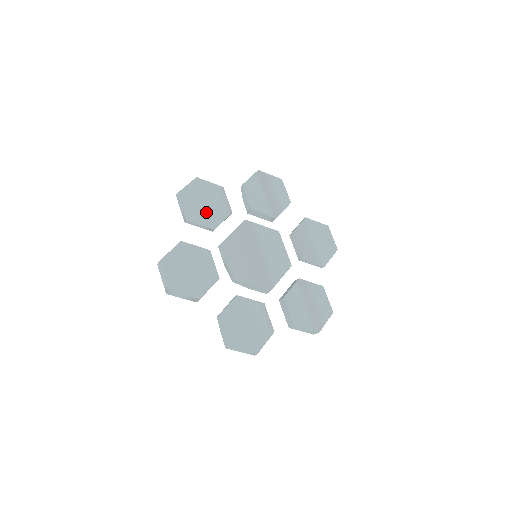
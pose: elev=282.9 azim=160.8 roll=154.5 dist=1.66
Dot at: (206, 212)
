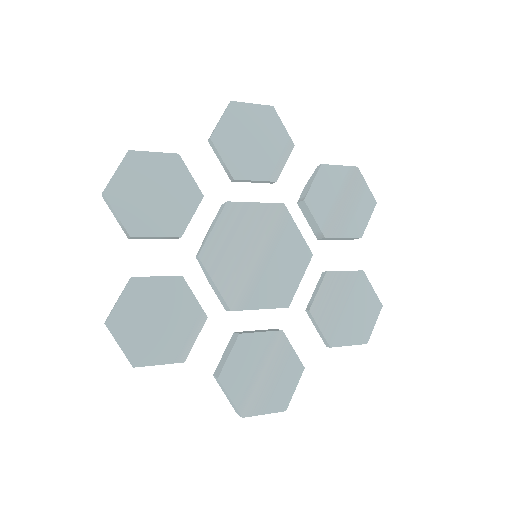
Dot at: (244, 152)
